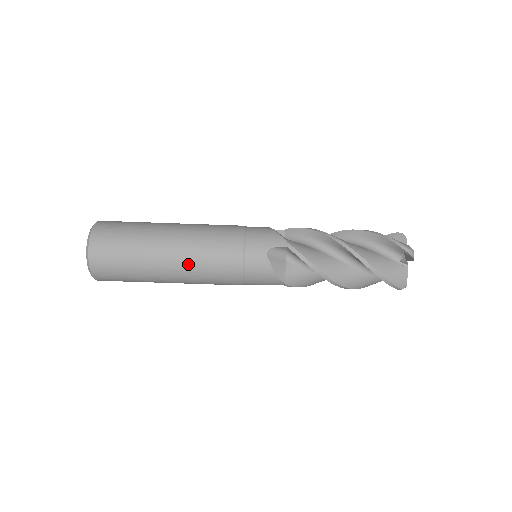
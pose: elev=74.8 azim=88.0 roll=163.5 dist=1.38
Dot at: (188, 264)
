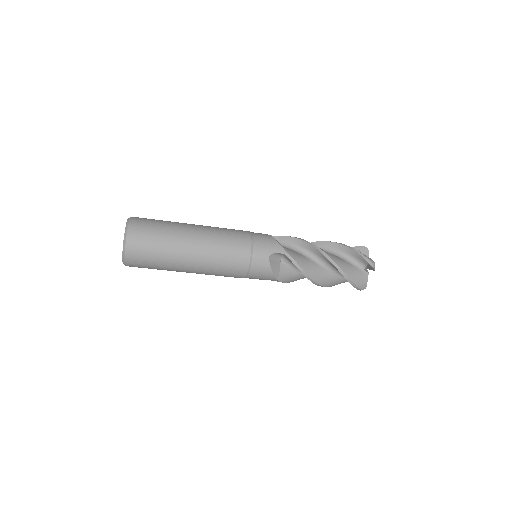
Dot at: (206, 261)
